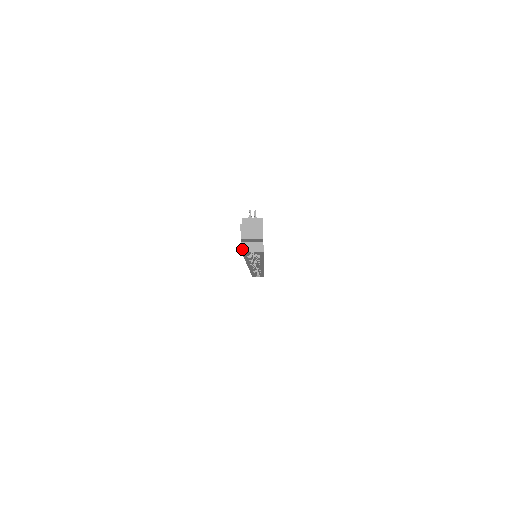
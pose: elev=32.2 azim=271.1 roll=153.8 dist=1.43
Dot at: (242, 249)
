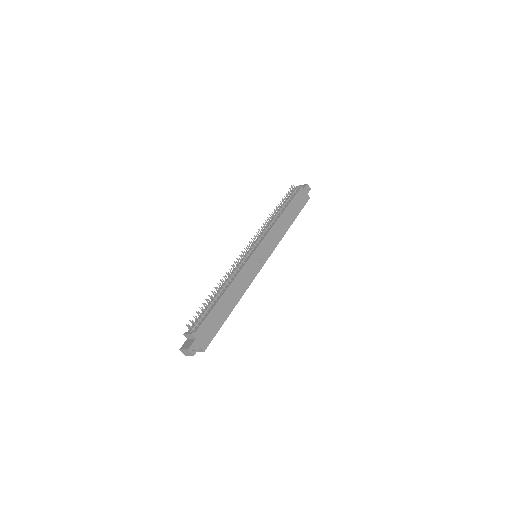
Dot at: occluded
